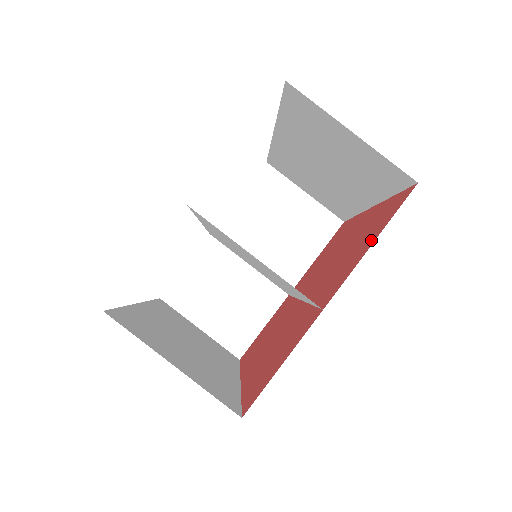
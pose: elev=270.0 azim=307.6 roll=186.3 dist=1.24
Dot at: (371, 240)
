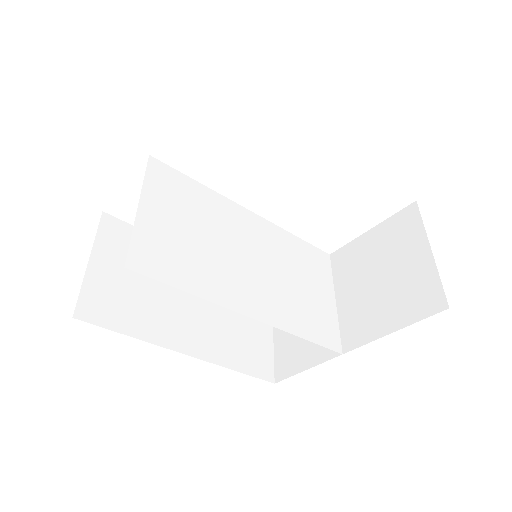
Dot at: occluded
